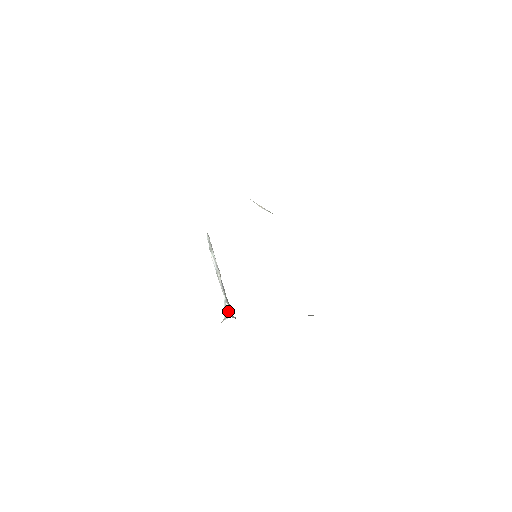
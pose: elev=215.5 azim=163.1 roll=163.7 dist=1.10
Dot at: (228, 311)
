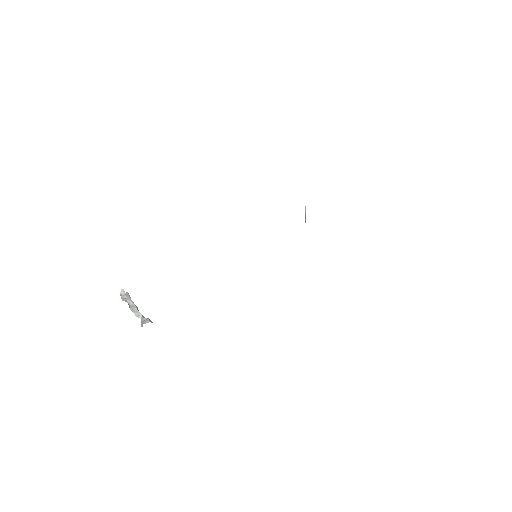
Dot at: occluded
